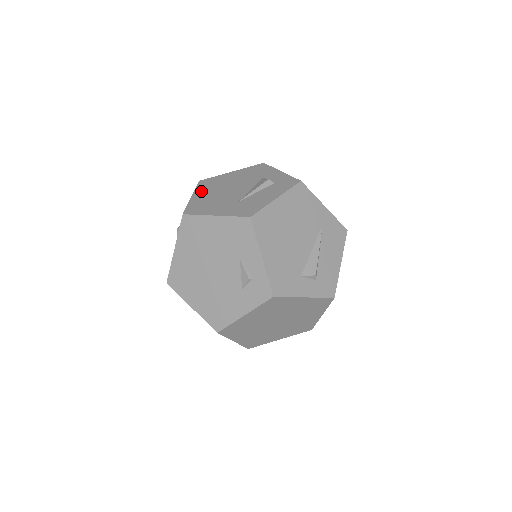
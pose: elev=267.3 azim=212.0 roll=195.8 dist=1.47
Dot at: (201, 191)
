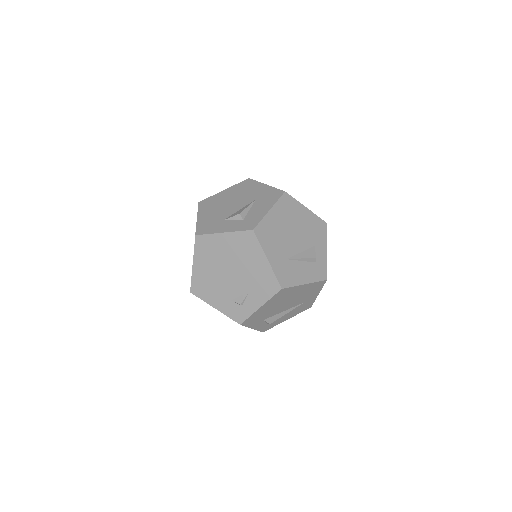
Dot at: (278, 211)
